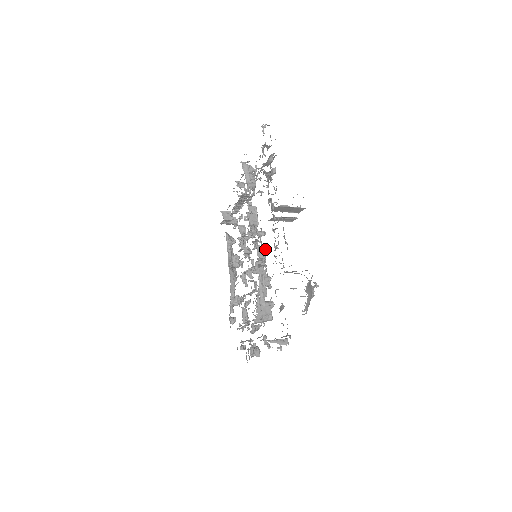
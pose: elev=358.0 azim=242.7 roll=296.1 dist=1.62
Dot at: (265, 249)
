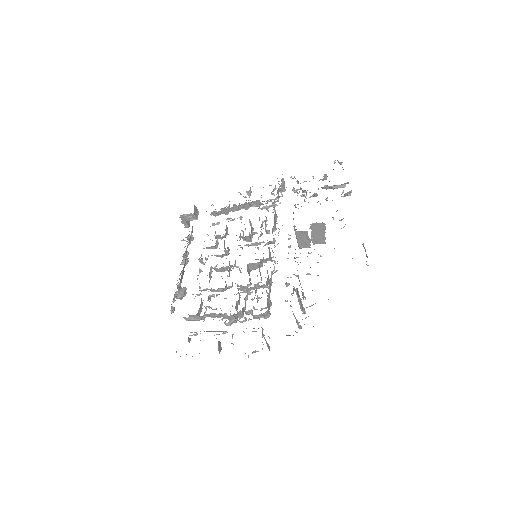
Dot at: occluded
